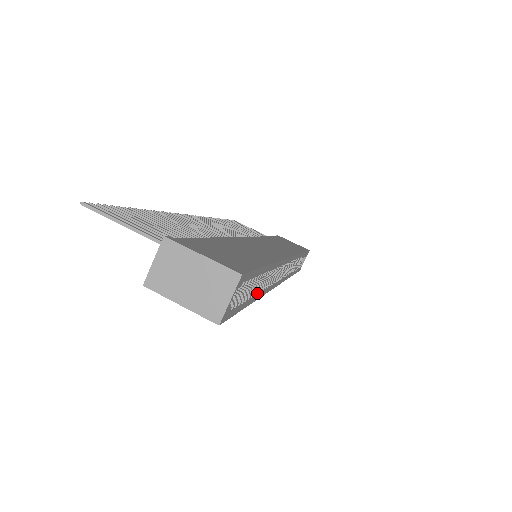
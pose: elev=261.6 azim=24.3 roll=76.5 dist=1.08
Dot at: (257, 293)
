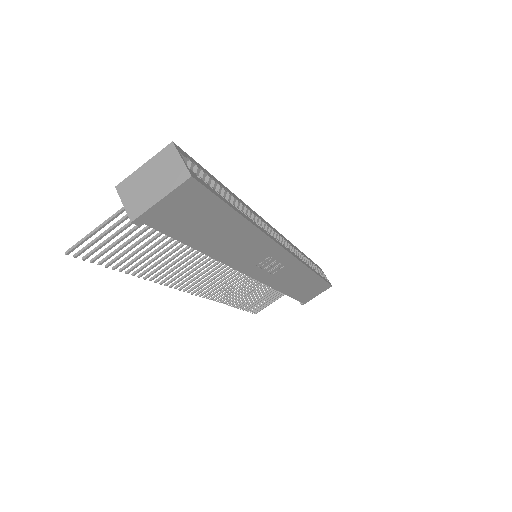
Dot at: (243, 213)
